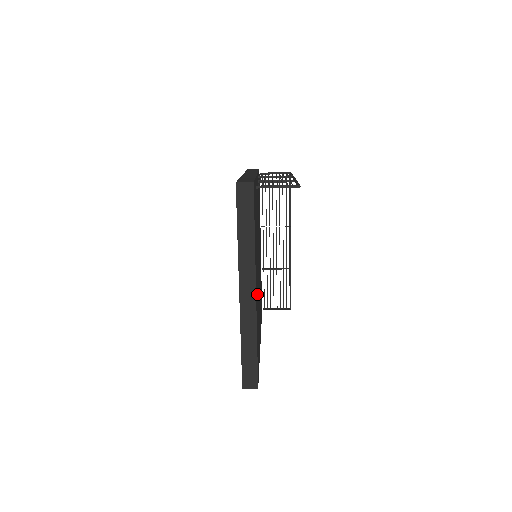
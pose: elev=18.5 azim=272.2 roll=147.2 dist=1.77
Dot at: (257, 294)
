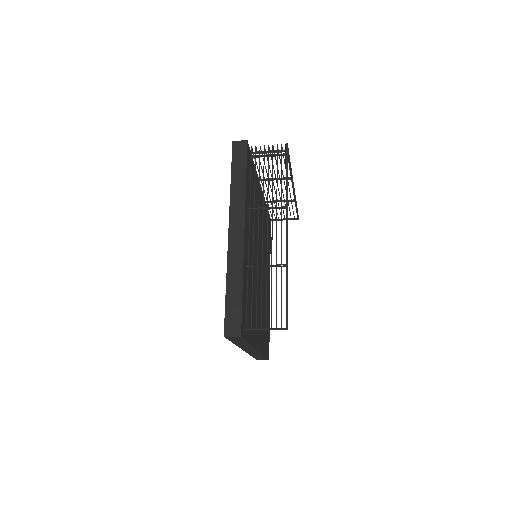
Dot at: (260, 321)
